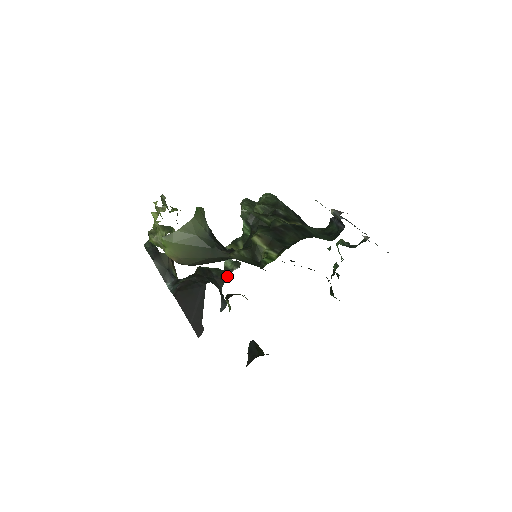
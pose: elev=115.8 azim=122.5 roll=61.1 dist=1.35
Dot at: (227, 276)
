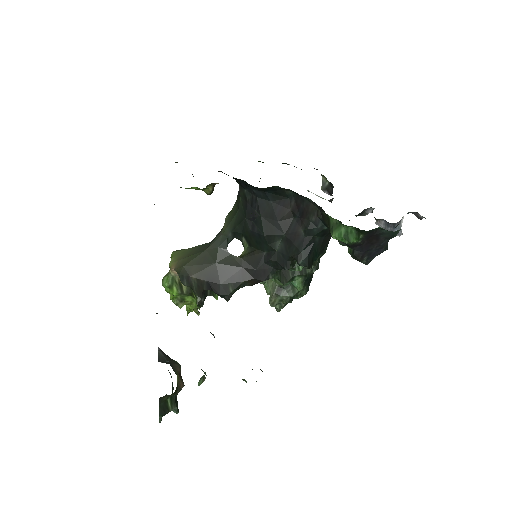
Dot at: occluded
